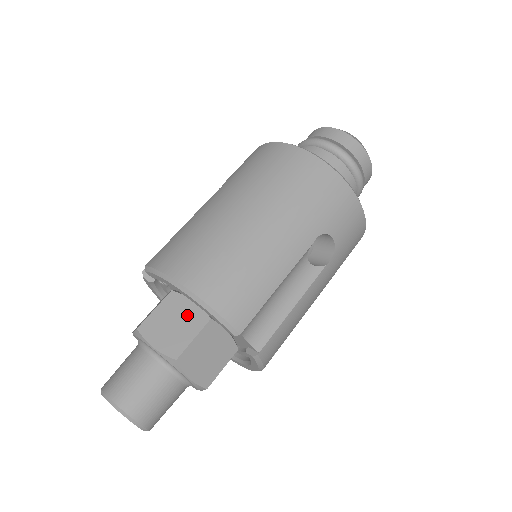
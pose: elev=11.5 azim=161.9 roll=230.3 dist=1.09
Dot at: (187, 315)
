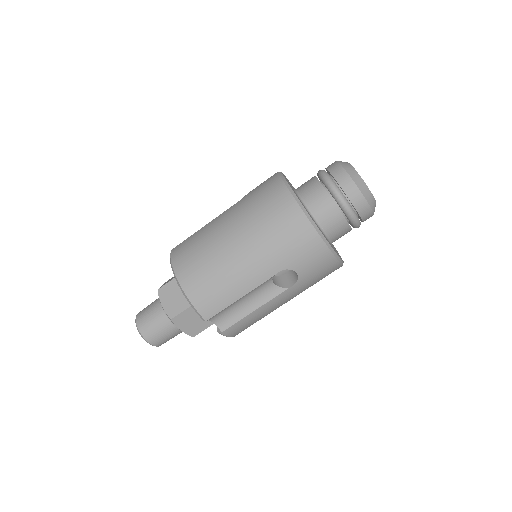
Dot at: occluded
